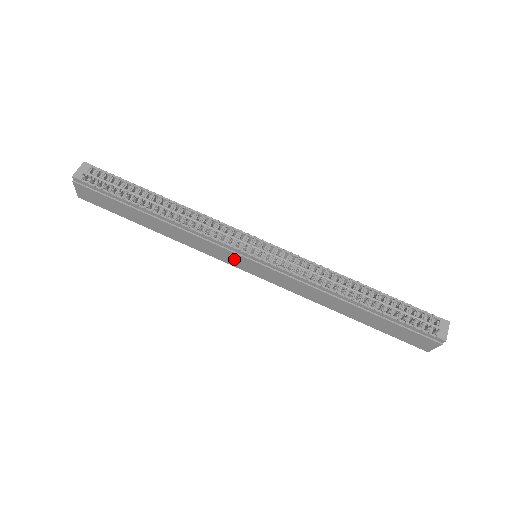
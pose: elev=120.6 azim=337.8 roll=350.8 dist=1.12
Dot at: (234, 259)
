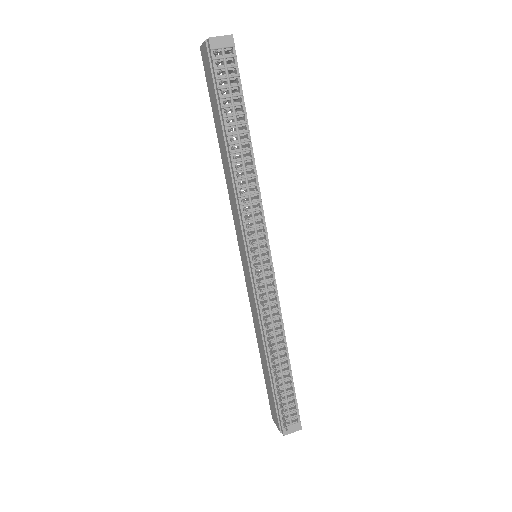
Dot at: (241, 240)
